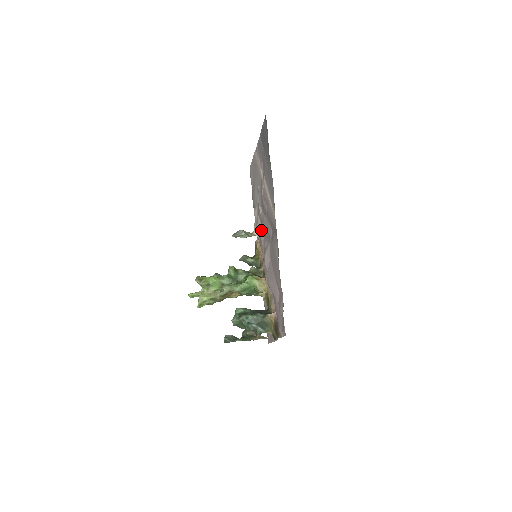
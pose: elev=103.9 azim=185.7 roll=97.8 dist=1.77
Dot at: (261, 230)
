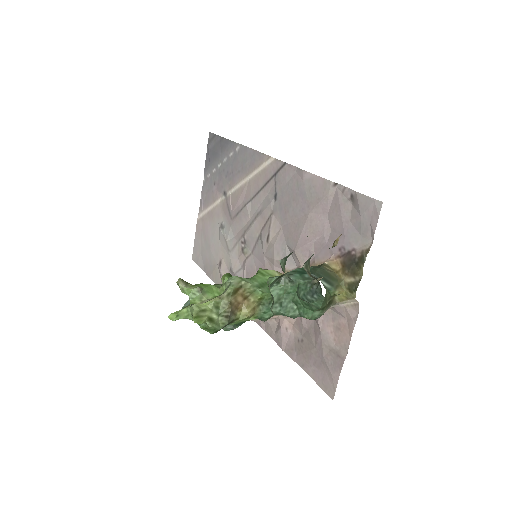
Dot at: (243, 261)
